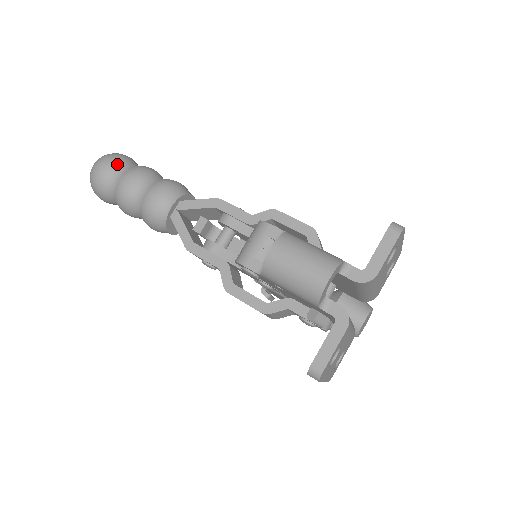
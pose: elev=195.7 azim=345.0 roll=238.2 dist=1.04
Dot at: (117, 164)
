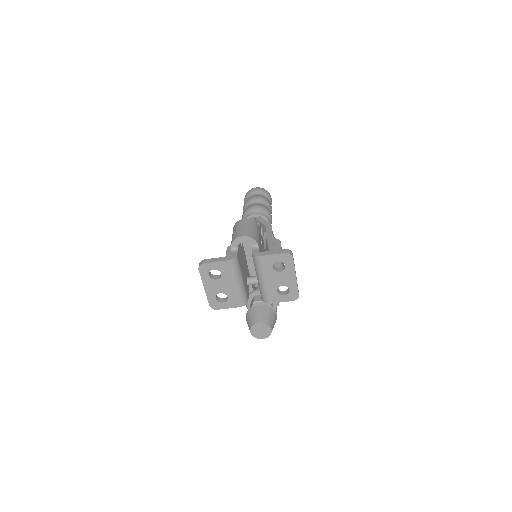
Dot at: (262, 192)
